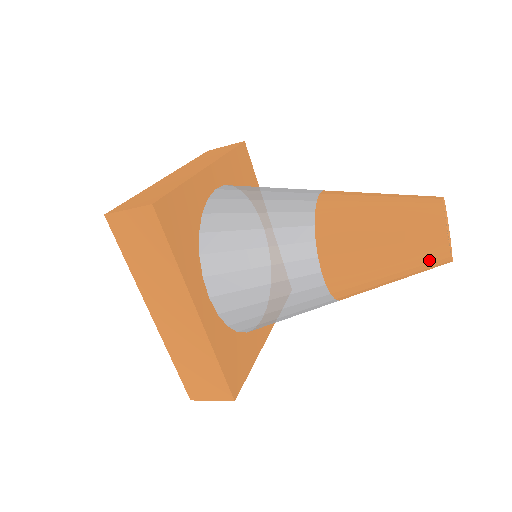
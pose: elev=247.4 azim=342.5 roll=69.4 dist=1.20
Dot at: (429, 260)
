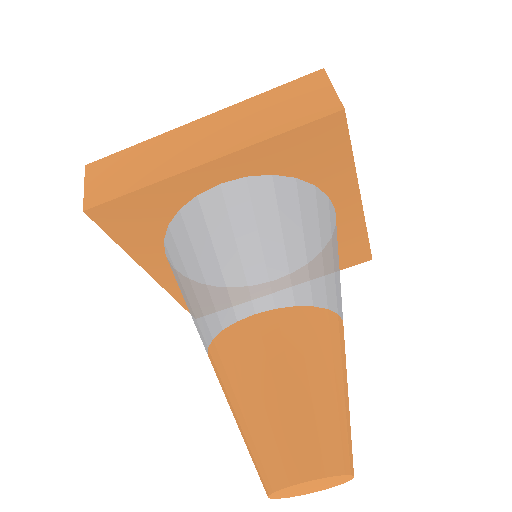
Dot at: occluded
